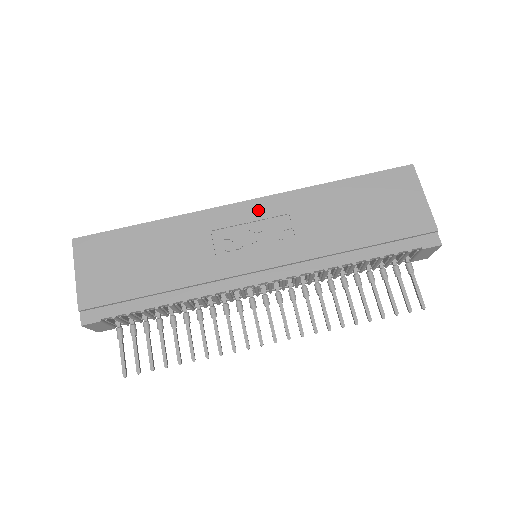
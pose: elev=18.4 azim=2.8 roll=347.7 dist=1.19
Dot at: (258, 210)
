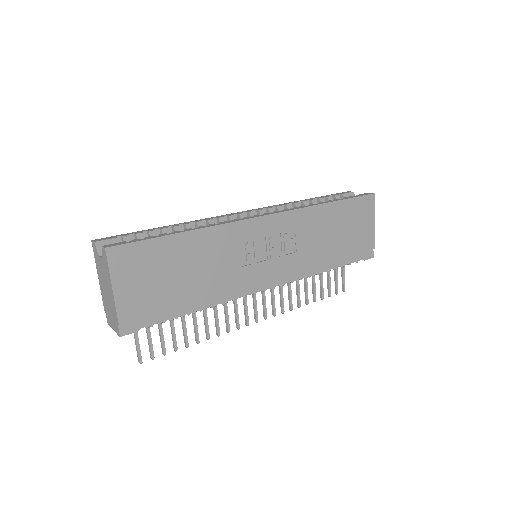
Dot at: (275, 225)
